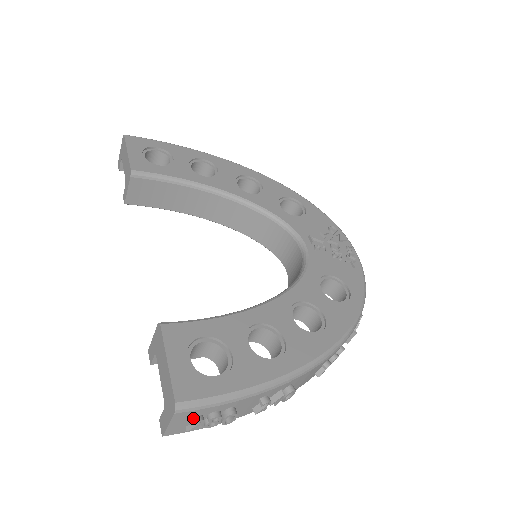
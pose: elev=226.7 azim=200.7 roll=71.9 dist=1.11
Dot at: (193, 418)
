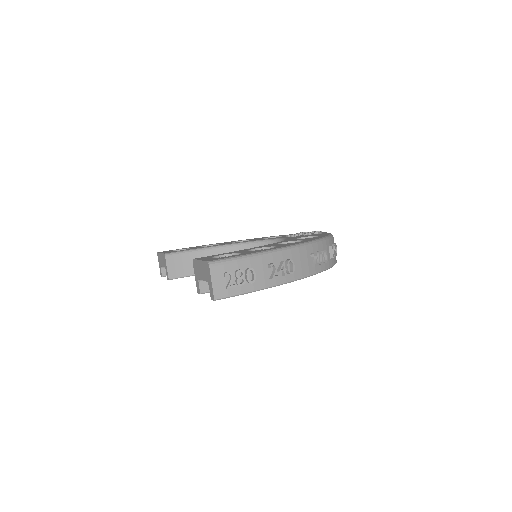
Dot at: (224, 273)
